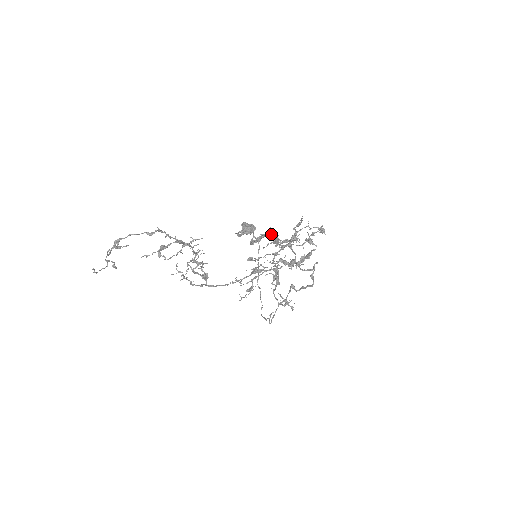
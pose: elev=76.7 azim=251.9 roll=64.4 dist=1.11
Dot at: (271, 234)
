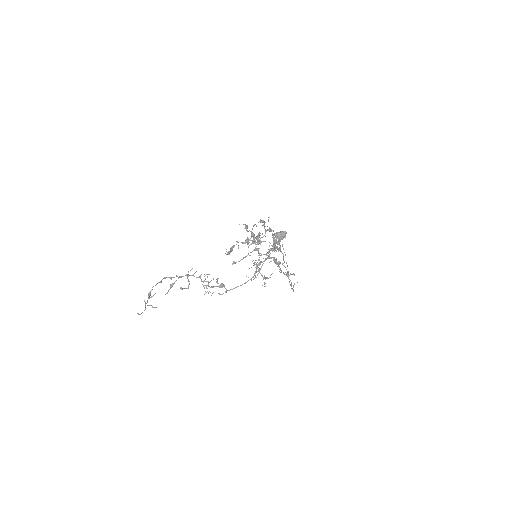
Dot at: (237, 242)
